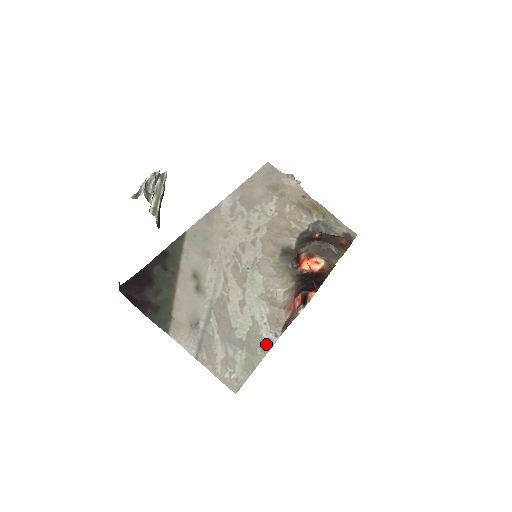
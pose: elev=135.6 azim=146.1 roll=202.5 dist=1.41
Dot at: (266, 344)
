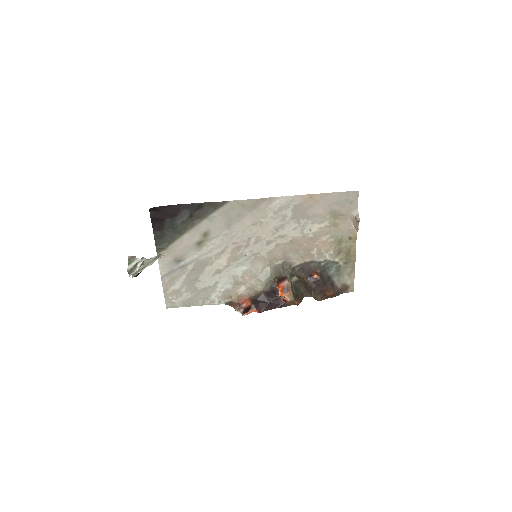
Dot at: (209, 301)
